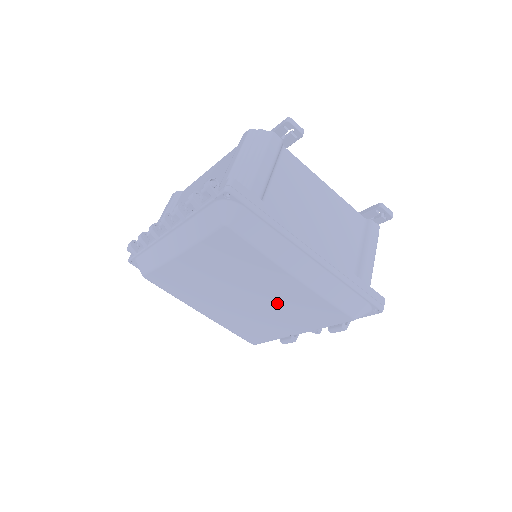
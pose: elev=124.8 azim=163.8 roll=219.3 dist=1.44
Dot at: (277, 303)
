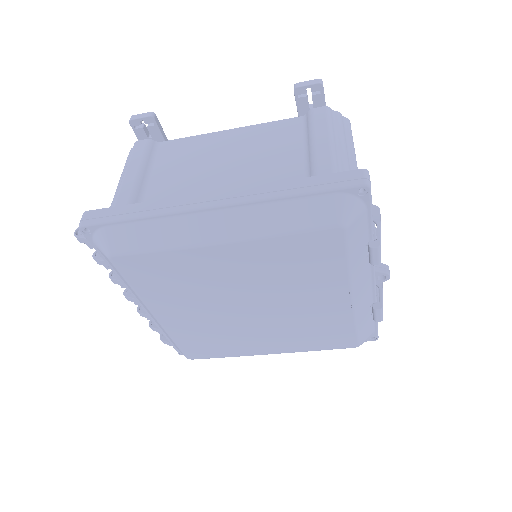
Dot at: (270, 285)
